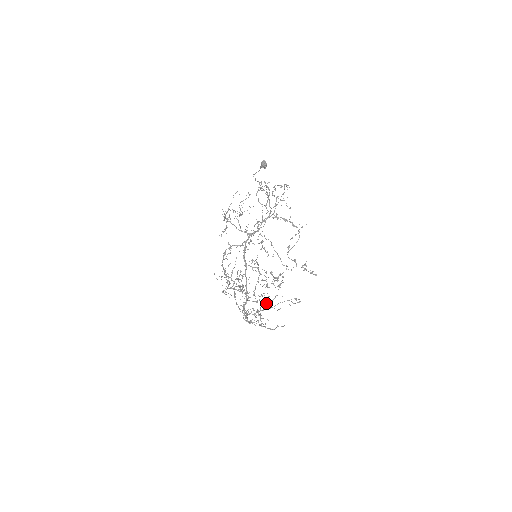
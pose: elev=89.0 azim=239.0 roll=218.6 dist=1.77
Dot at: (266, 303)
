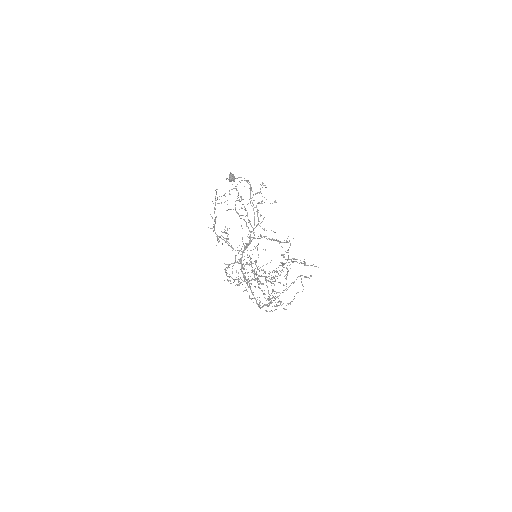
Dot at: occluded
